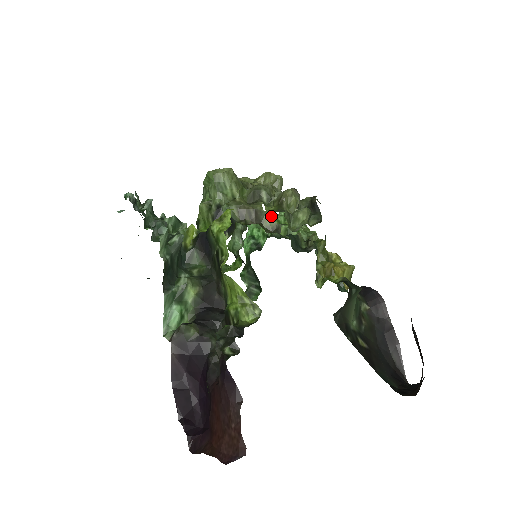
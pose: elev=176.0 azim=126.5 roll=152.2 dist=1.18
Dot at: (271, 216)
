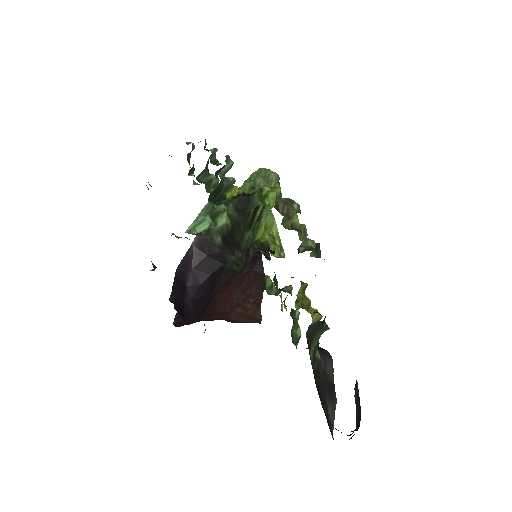
Dot at: occluded
